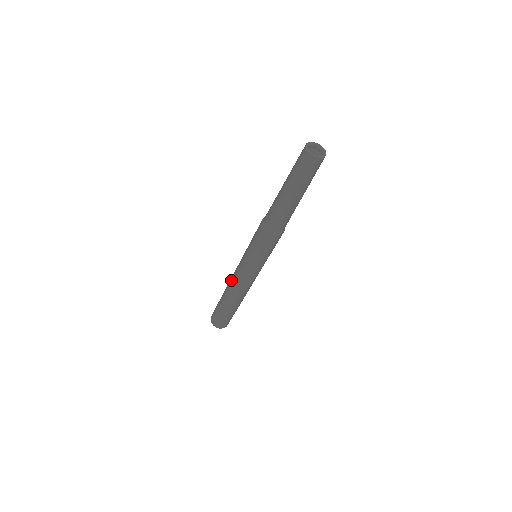
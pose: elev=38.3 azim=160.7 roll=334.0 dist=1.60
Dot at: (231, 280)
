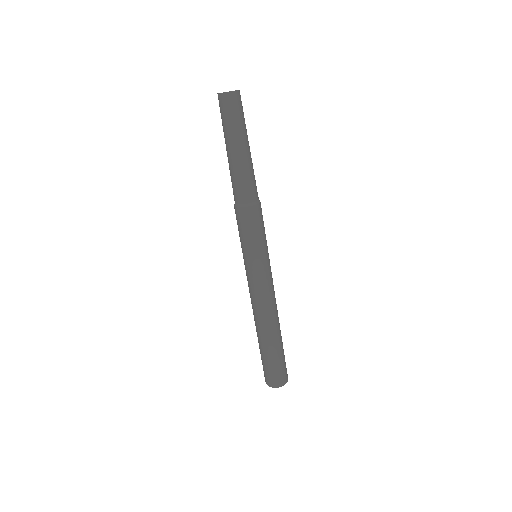
Dot at: occluded
